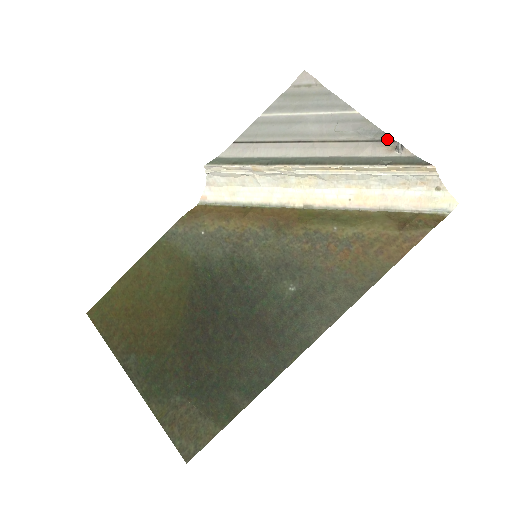
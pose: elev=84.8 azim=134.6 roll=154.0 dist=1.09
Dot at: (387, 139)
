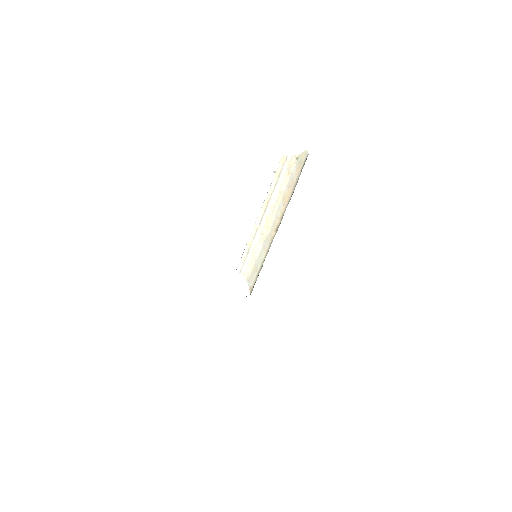
Dot at: occluded
